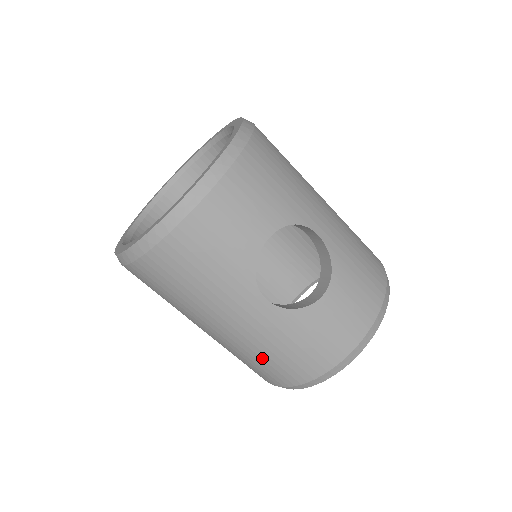
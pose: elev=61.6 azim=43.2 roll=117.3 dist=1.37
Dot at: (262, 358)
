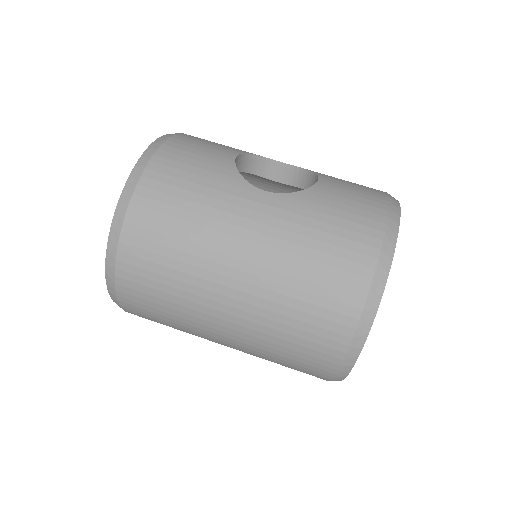
Dot at: (307, 269)
